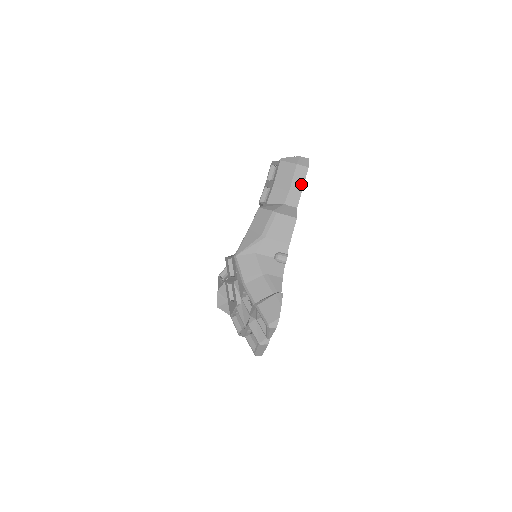
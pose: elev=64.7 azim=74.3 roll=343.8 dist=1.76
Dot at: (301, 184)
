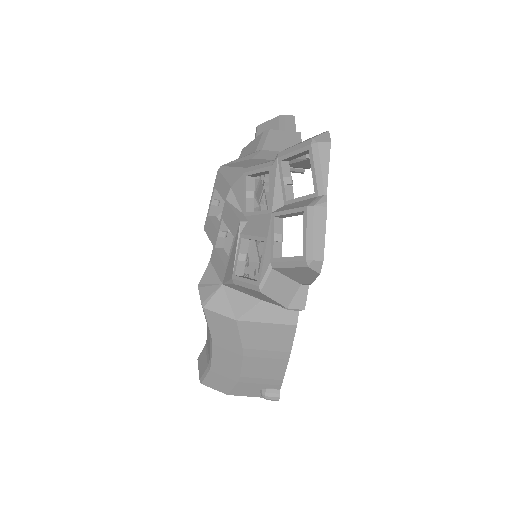
Dot at: (292, 127)
